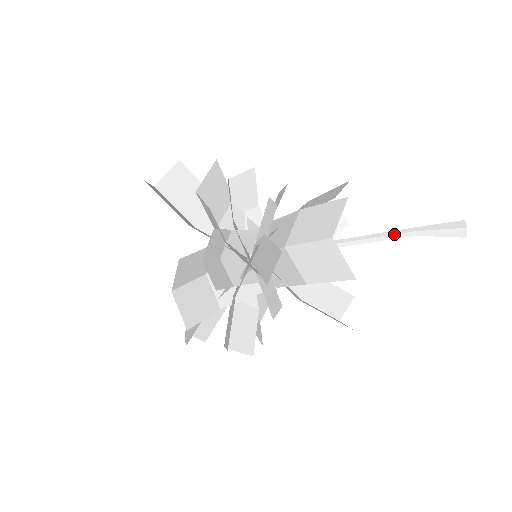
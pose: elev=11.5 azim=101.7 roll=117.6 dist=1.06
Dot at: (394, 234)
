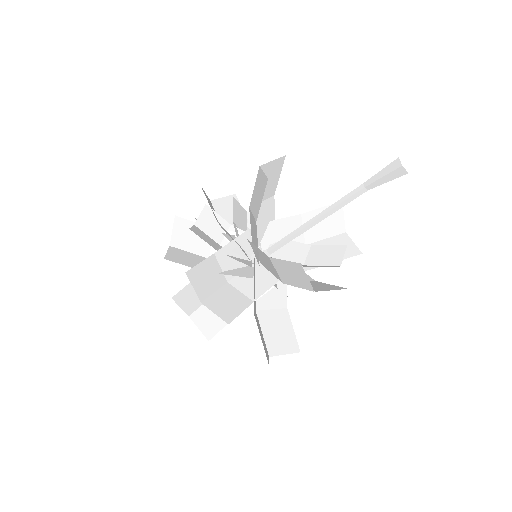
Dot at: (348, 194)
